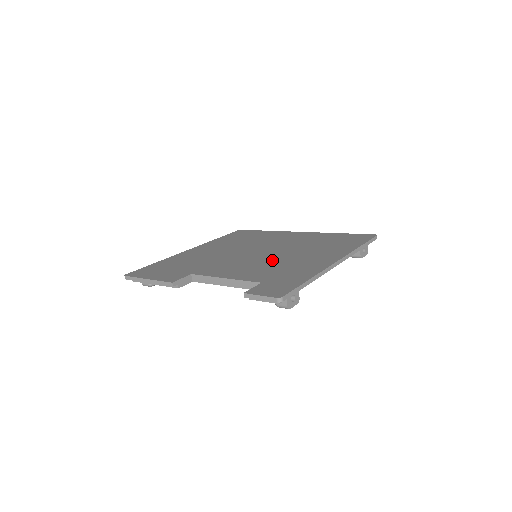
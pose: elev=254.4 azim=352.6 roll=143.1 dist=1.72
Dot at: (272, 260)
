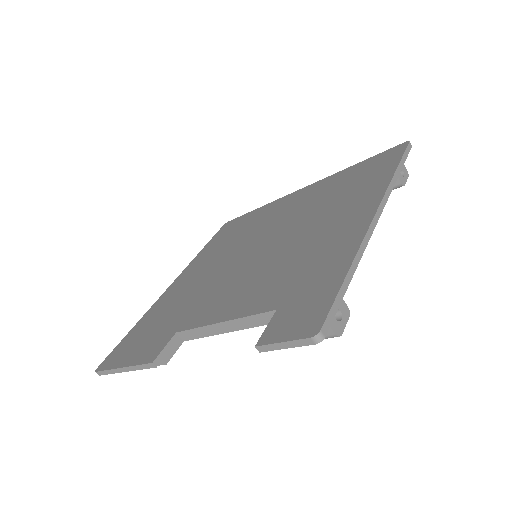
Dot at: (279, 255)
